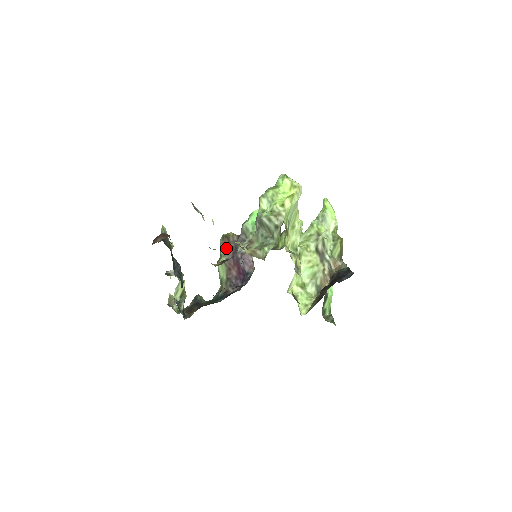
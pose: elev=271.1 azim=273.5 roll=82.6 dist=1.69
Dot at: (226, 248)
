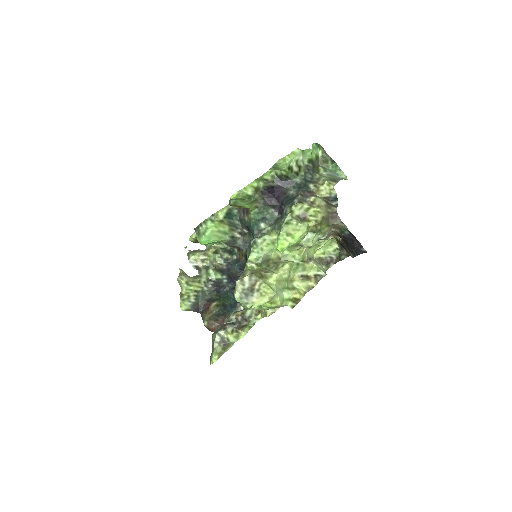
Dot at: occluded
